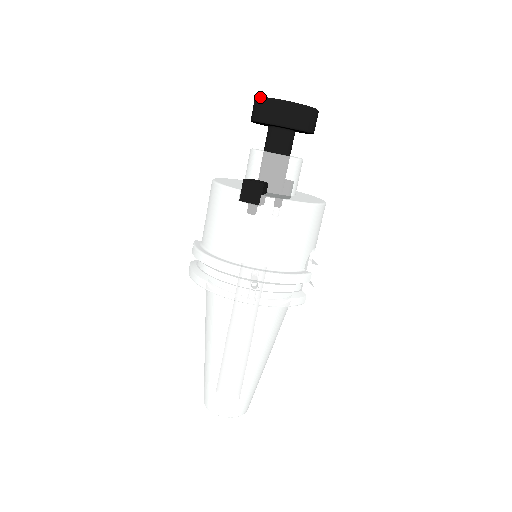
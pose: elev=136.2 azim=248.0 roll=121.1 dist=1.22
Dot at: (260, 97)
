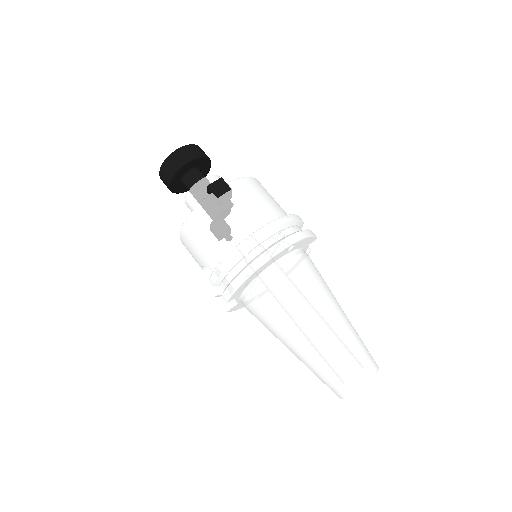
Dot at: (165, 160)
